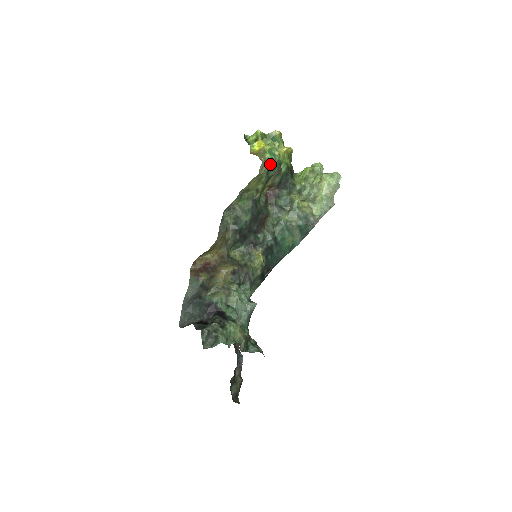
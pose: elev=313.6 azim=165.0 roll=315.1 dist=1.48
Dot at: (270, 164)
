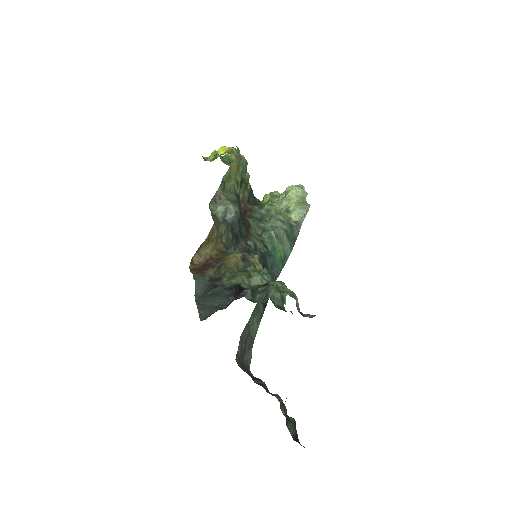
Dot at: occluded
